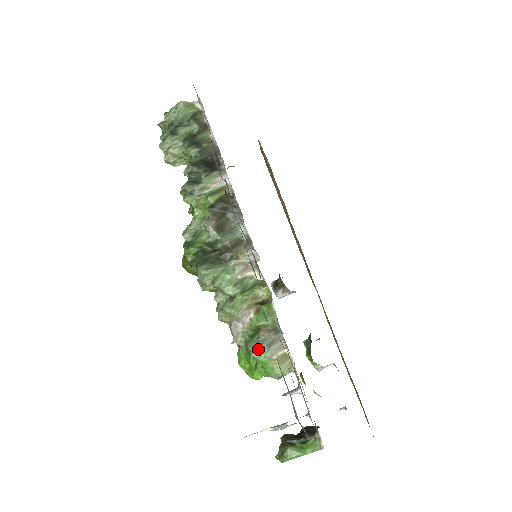
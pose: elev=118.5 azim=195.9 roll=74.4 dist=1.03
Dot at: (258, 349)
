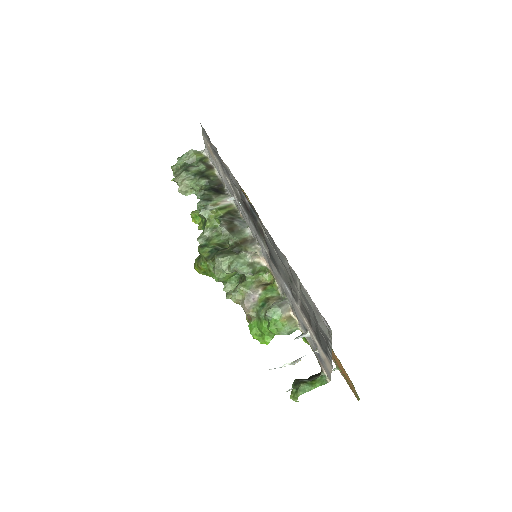
Dot at: (271, 309)
